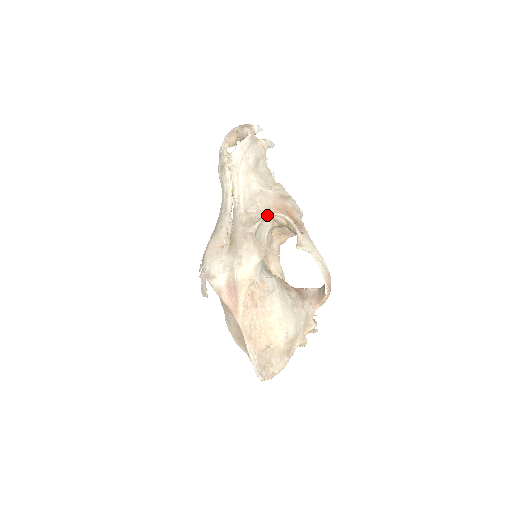
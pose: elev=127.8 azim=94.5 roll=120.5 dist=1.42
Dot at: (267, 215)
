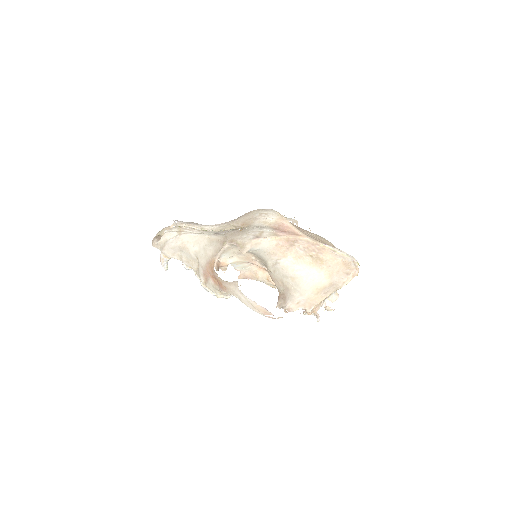
Dot at: occluded
